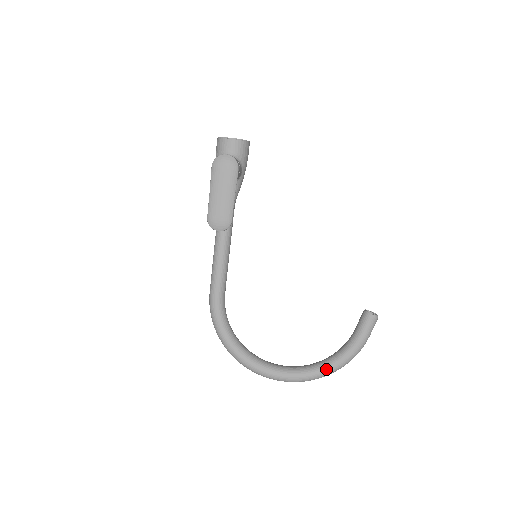
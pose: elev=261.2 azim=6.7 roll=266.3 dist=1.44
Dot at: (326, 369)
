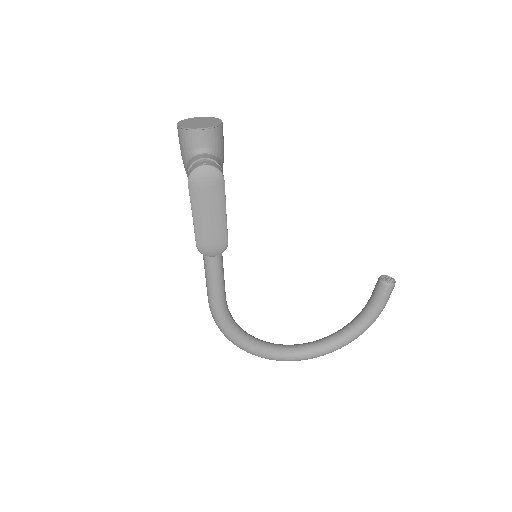
Dot at: (346, 341)
